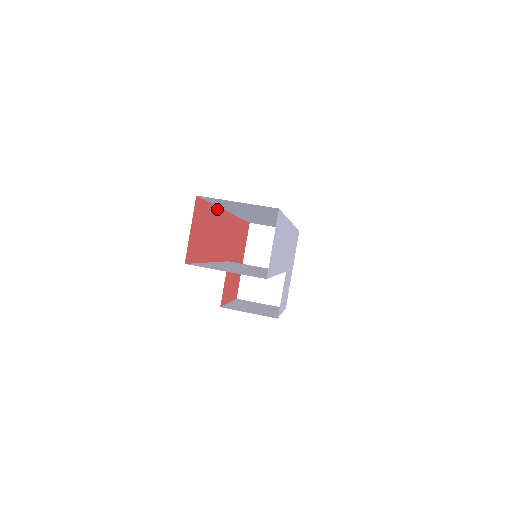
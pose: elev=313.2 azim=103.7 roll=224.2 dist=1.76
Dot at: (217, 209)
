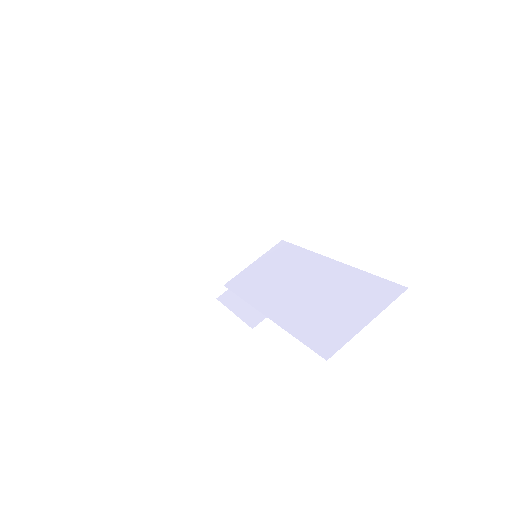
Dot at: occluded
